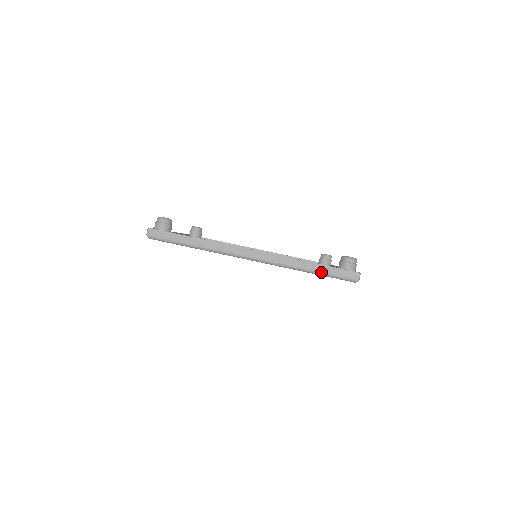
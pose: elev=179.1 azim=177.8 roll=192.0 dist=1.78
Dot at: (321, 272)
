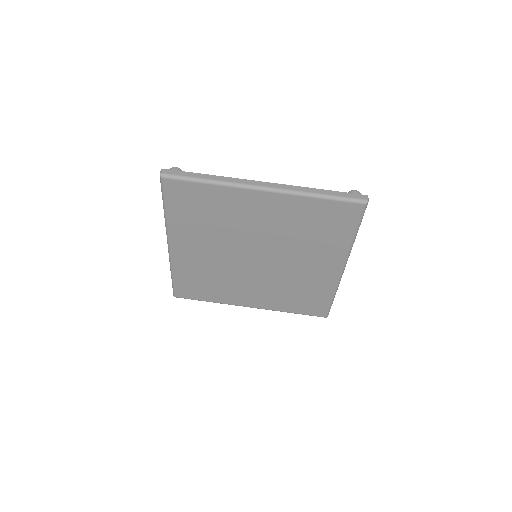
Dot at: (331, 195)
